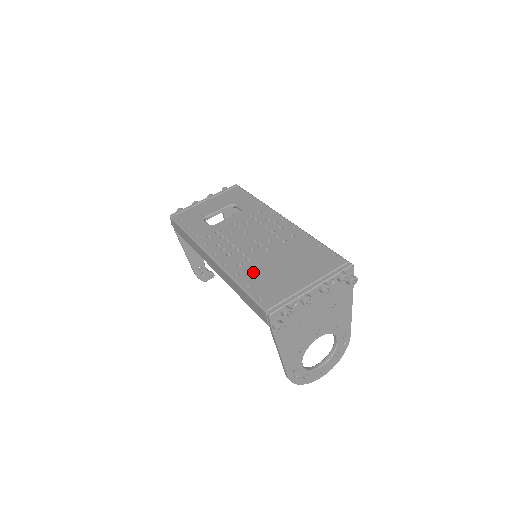
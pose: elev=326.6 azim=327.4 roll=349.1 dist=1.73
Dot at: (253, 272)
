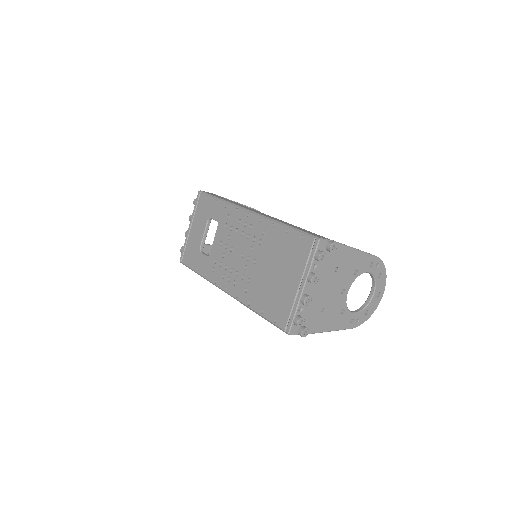
Dot at: (257, 294)
